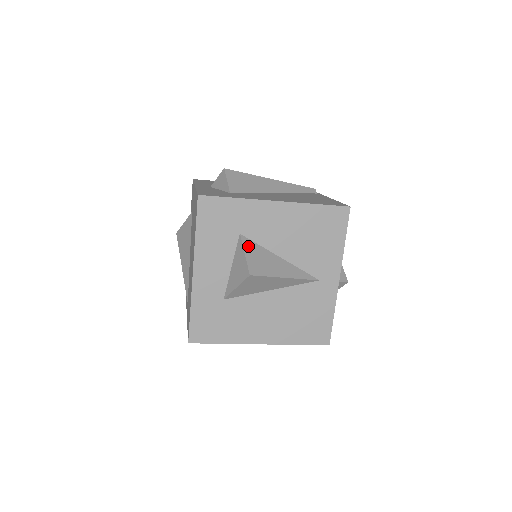
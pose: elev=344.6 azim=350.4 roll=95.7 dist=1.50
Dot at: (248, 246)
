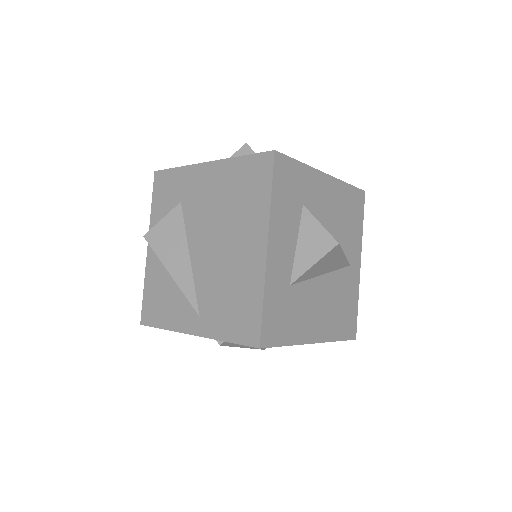
Dot at: (315, 218)
